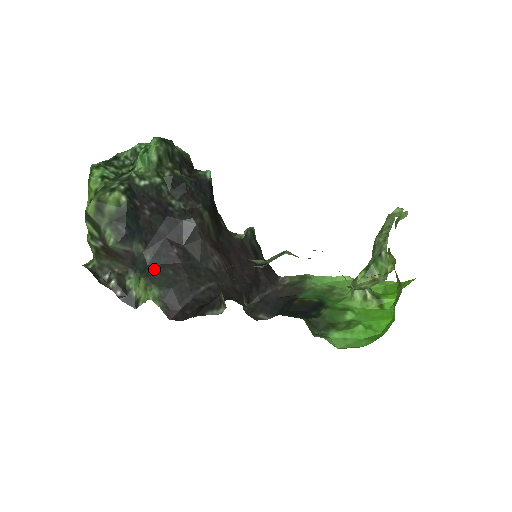
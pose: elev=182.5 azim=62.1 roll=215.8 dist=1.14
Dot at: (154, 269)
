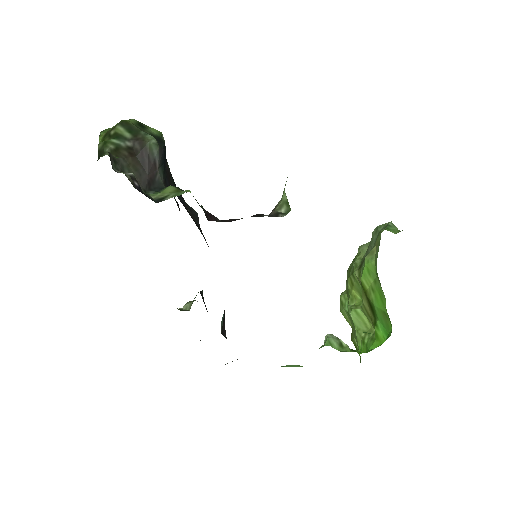
Dot at: occluded
